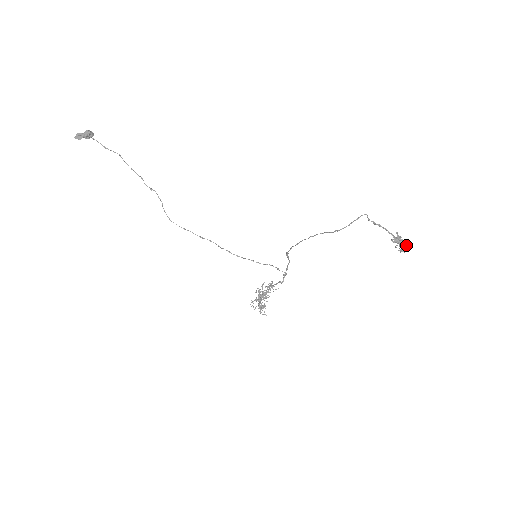
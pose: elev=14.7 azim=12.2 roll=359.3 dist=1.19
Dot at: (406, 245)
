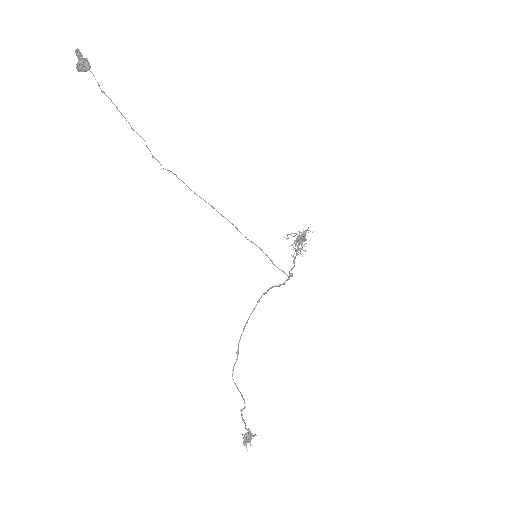
Dot at: (246, 445)
